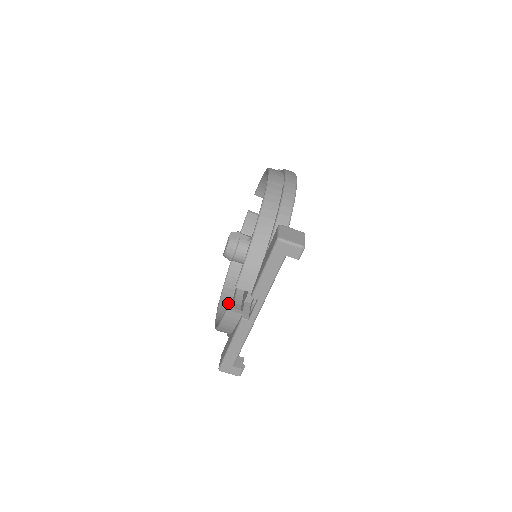
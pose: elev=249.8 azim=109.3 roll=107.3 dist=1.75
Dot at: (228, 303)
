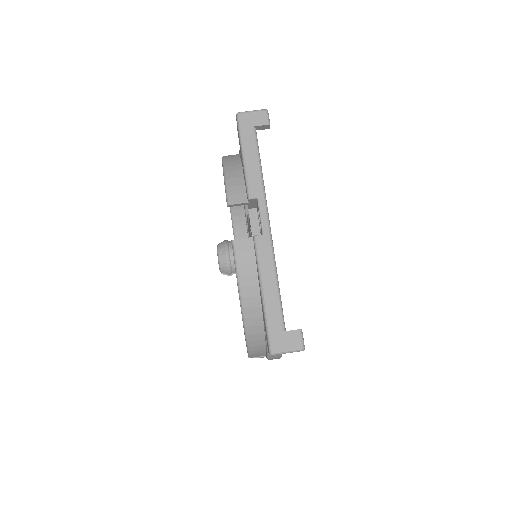
Dot at: occluded
